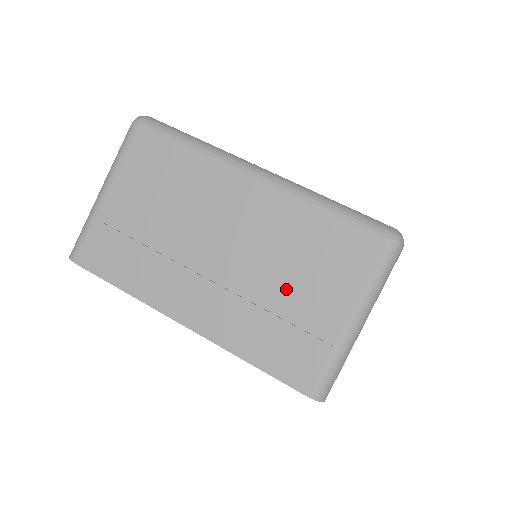
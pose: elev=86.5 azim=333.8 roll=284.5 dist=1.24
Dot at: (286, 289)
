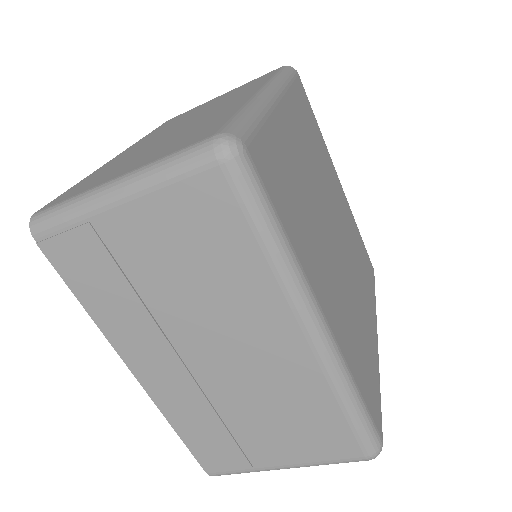
Dot at: (251, 420)
